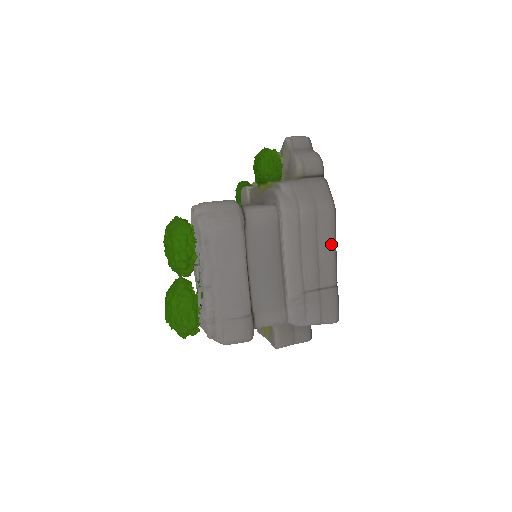
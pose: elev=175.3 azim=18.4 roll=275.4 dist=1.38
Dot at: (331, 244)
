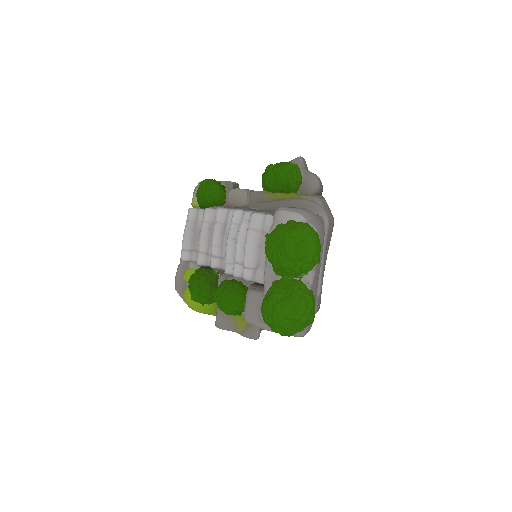
Dot at: (328, 249)
